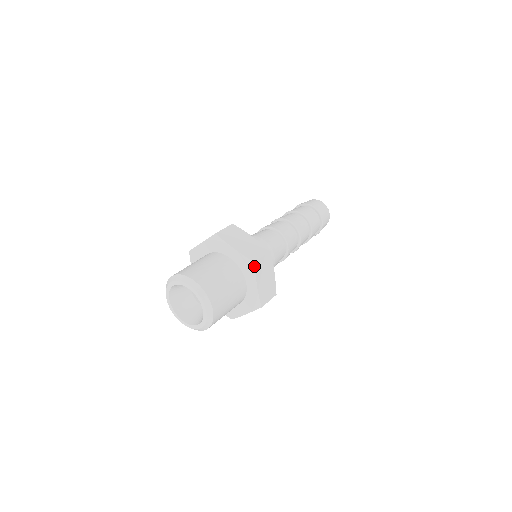
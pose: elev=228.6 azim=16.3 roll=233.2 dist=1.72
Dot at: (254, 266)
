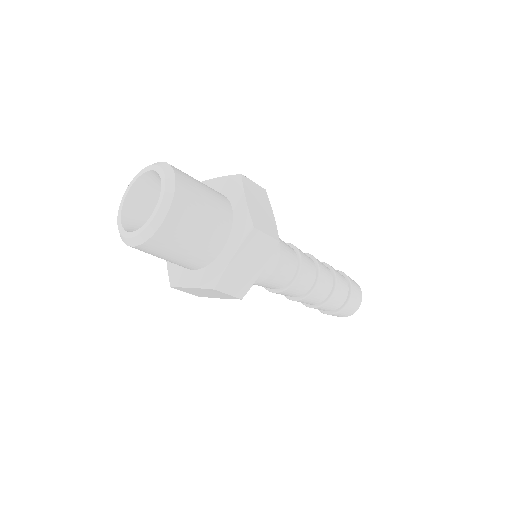
Dot at: (241, 178)
